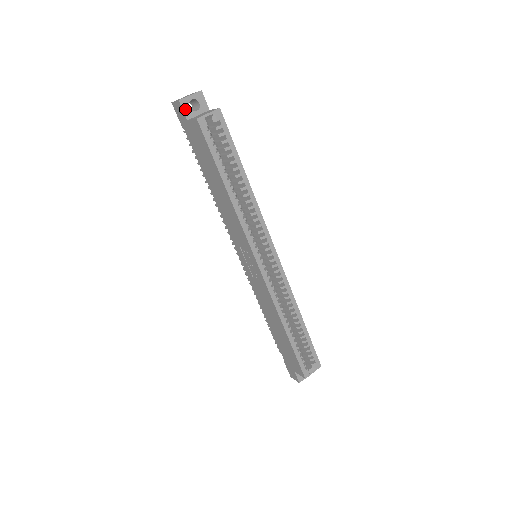
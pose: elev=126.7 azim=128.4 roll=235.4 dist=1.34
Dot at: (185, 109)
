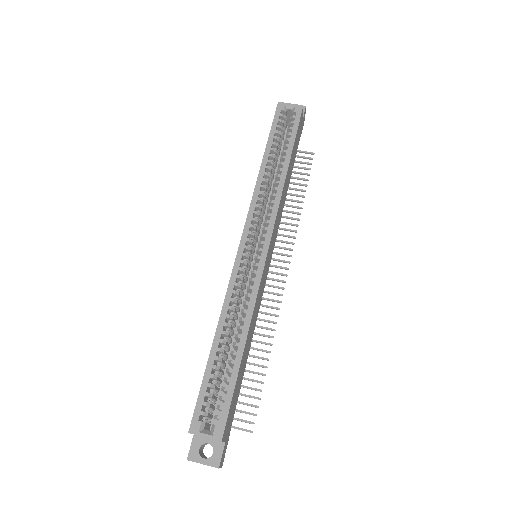
Dot at: occluded
